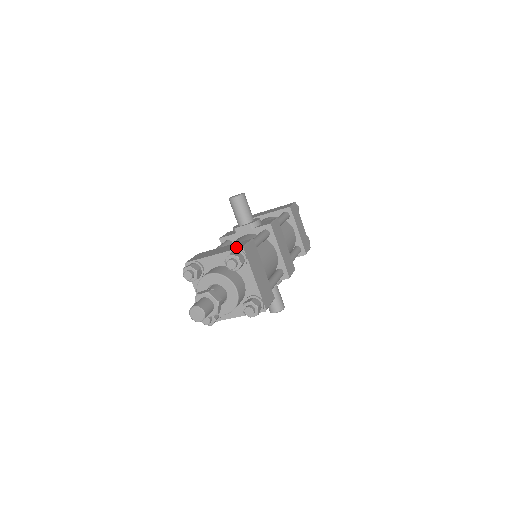
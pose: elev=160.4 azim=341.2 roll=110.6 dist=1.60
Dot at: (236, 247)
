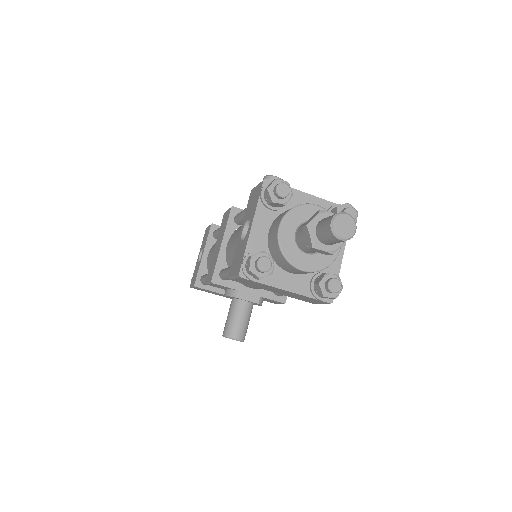
Dot at: occluded
